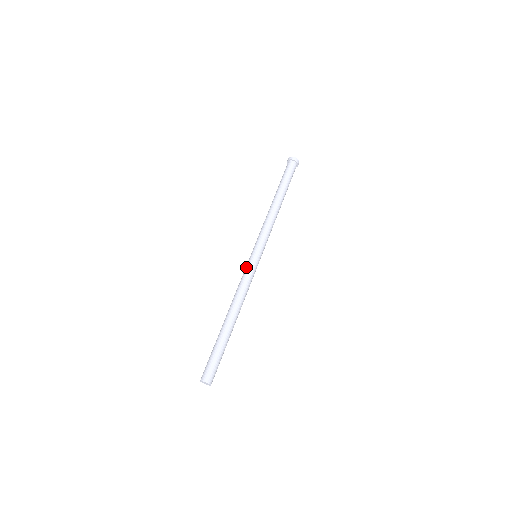
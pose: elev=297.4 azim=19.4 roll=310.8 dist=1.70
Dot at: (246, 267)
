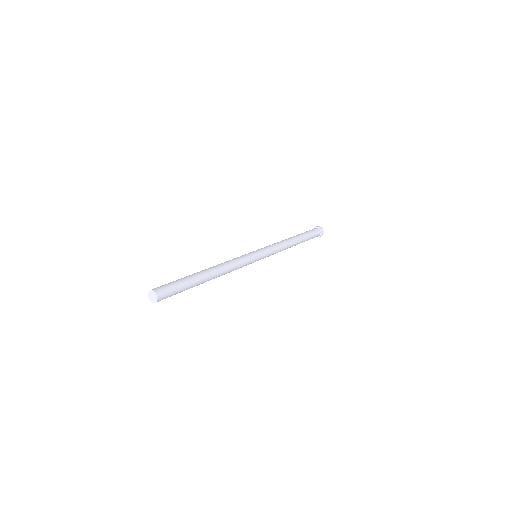
Dot at: occluded
